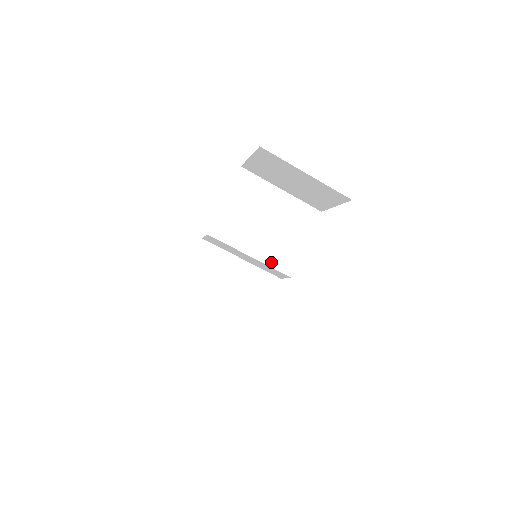
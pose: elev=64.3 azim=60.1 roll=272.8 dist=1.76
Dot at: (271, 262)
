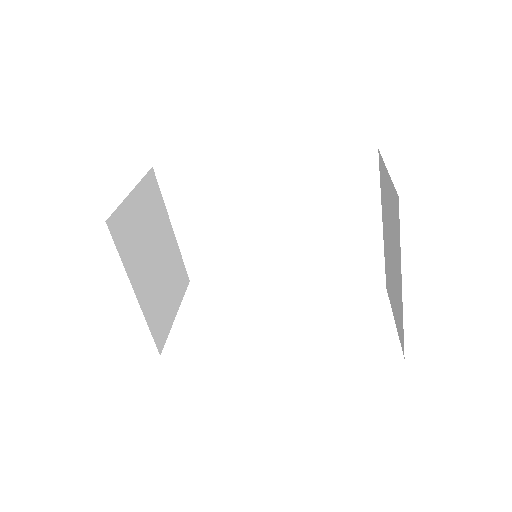
Dot at: (273, 266)
